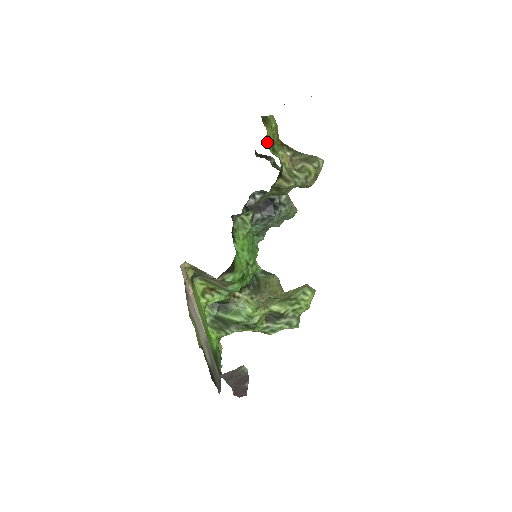
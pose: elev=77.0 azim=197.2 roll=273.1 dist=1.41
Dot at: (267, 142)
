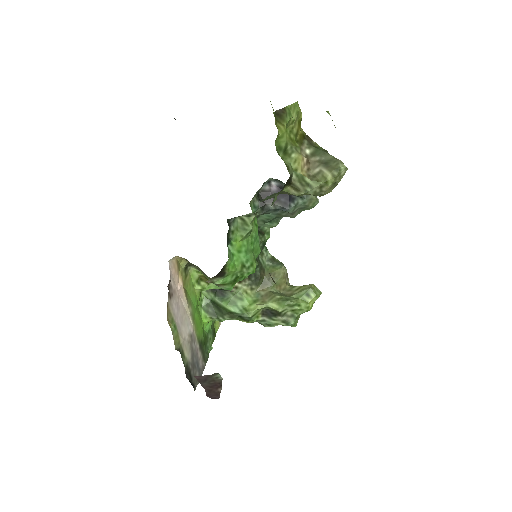
Dot at: (277, 144)
